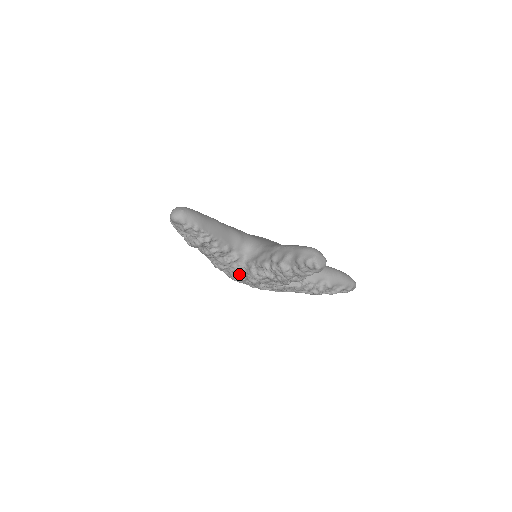
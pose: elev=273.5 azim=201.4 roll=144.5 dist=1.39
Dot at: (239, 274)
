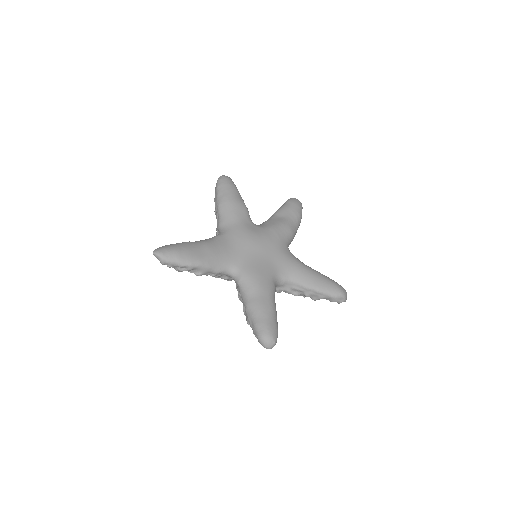
Dot at: occluded
